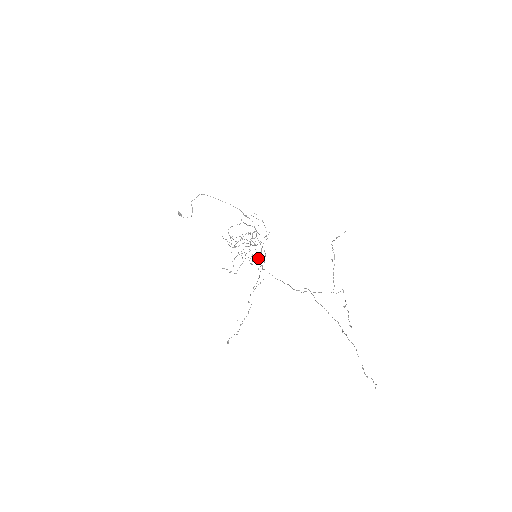
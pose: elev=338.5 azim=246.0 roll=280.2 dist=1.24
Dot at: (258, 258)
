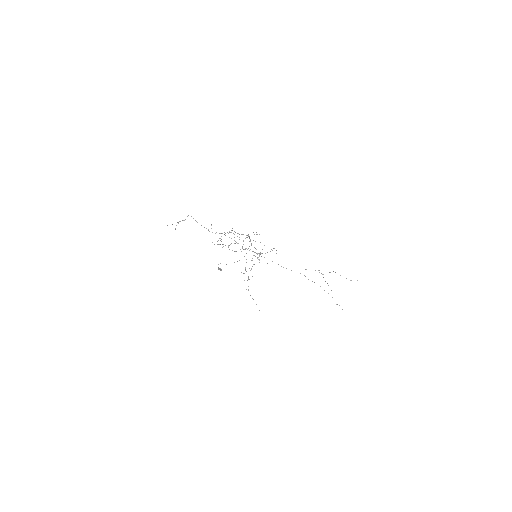
Dot at: (246, 248)
